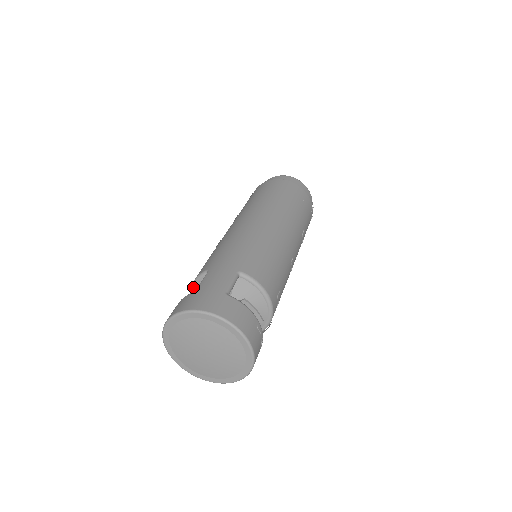
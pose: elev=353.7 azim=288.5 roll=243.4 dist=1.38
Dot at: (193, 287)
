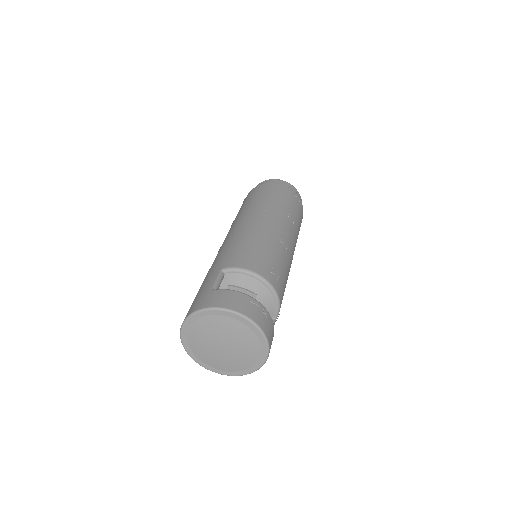
Dot at: occluded
